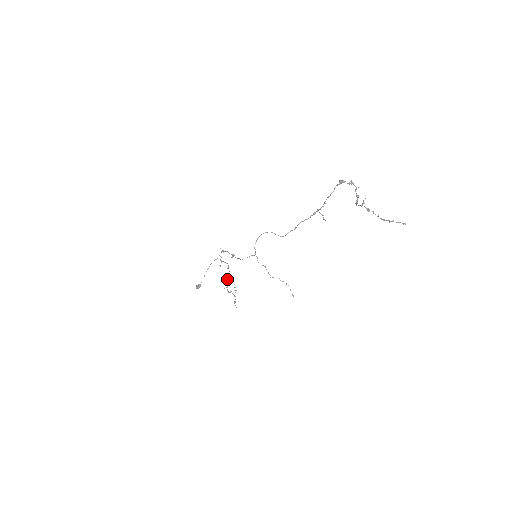
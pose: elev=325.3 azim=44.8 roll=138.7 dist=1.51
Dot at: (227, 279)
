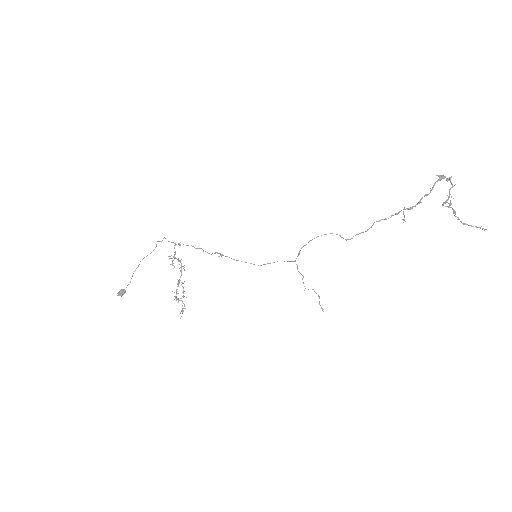
Dot at: (178, 282)
